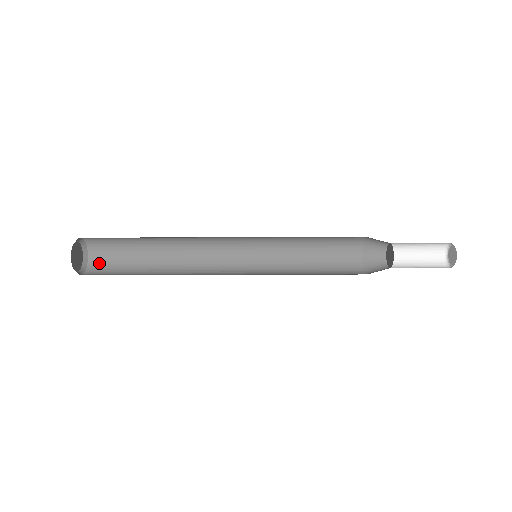
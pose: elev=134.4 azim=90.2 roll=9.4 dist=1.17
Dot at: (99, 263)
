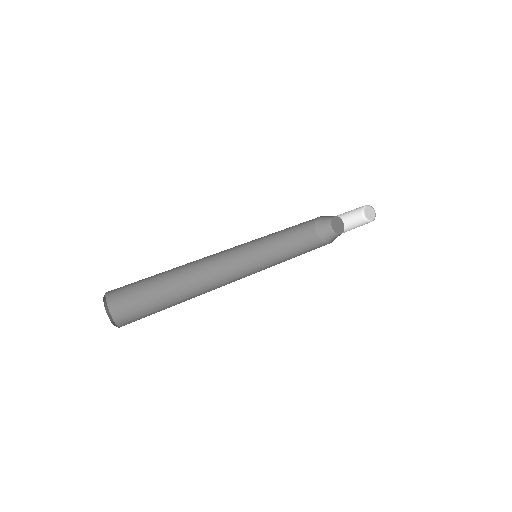
Dot at: (129, 322)
